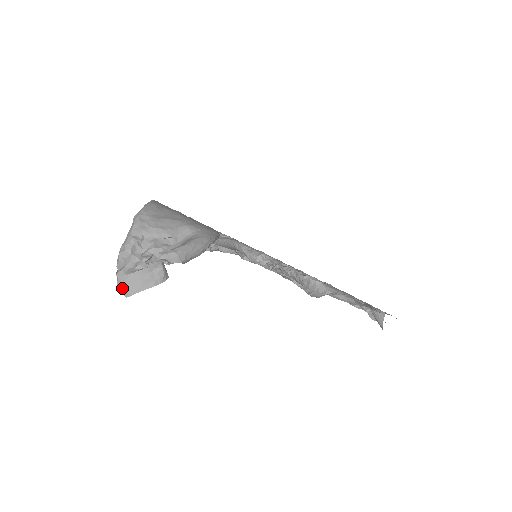
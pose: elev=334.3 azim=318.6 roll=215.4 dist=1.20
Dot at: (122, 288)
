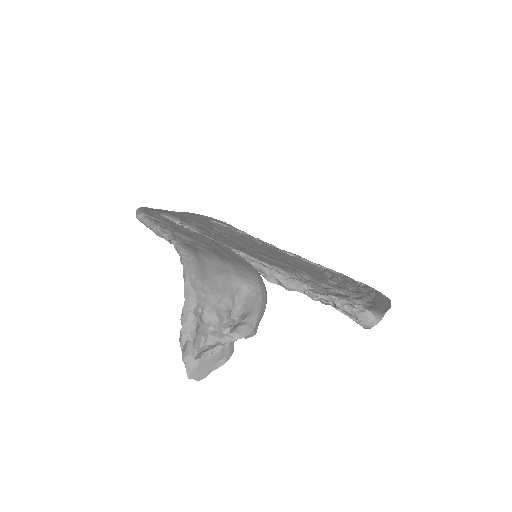
Dot at: (194, 374)
